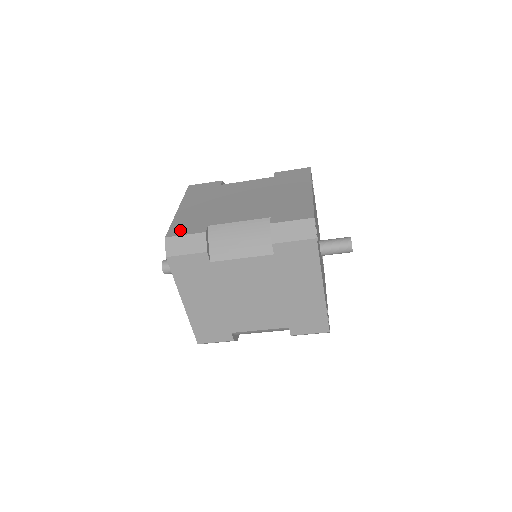
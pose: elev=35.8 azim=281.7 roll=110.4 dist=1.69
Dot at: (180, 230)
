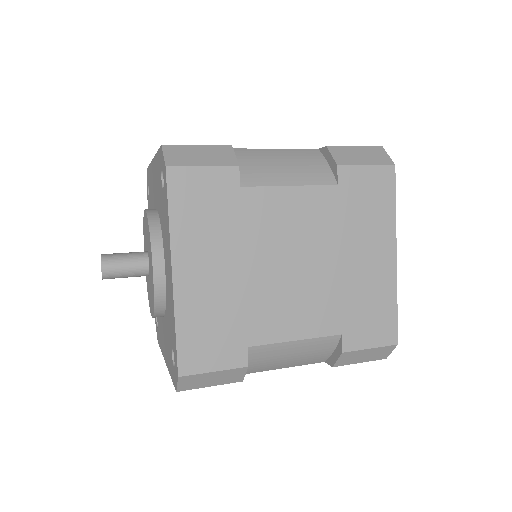
Dot at: (201, 357)
